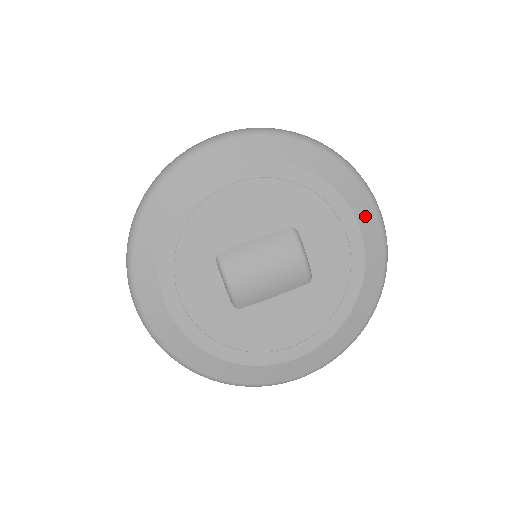
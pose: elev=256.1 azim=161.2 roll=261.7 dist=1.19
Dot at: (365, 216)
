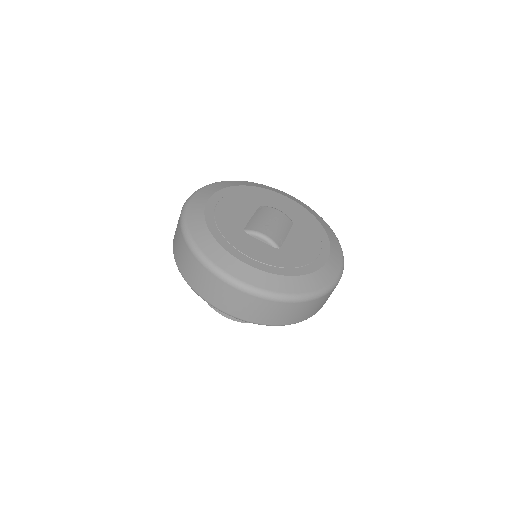
Dot at: (281, 193)
